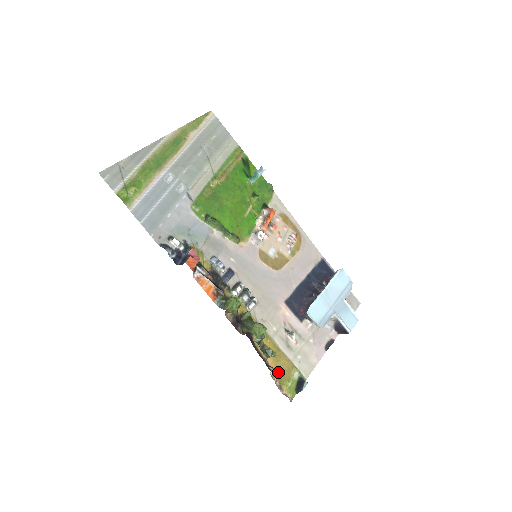
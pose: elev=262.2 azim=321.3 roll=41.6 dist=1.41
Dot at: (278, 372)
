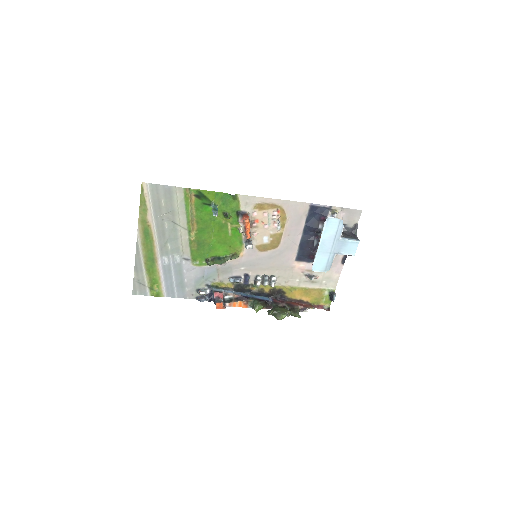
Dot at: (313, 300)
